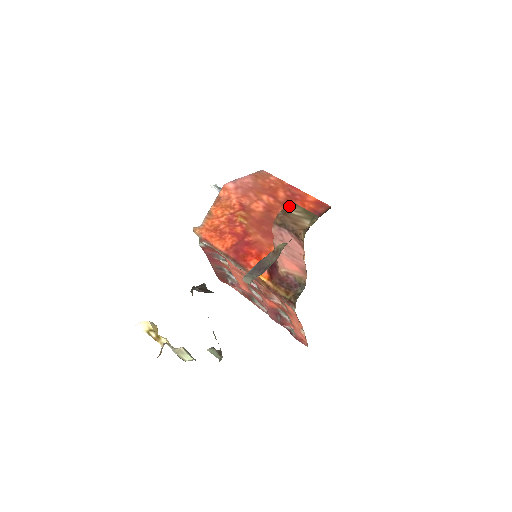
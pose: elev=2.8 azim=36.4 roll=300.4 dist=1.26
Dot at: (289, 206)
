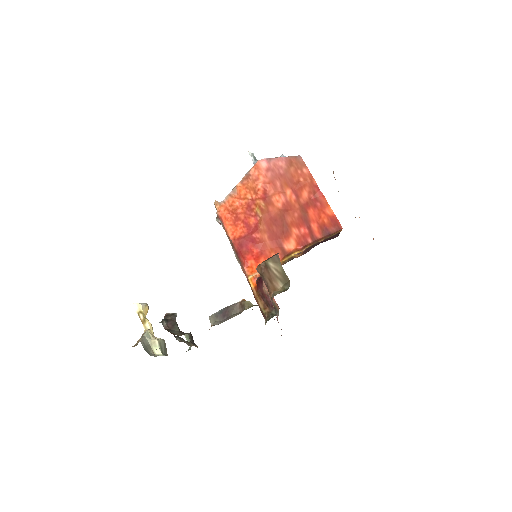
Dot at: (273, 261)
